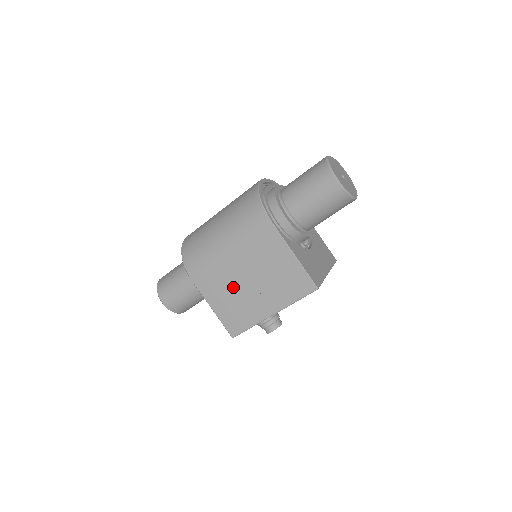
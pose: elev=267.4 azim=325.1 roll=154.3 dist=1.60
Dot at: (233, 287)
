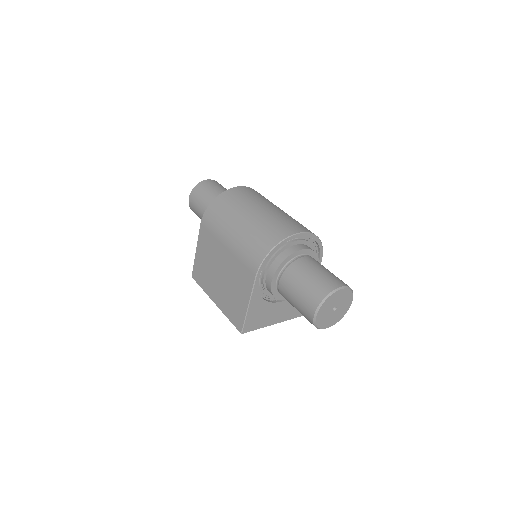
Dot at: (212, 262)
